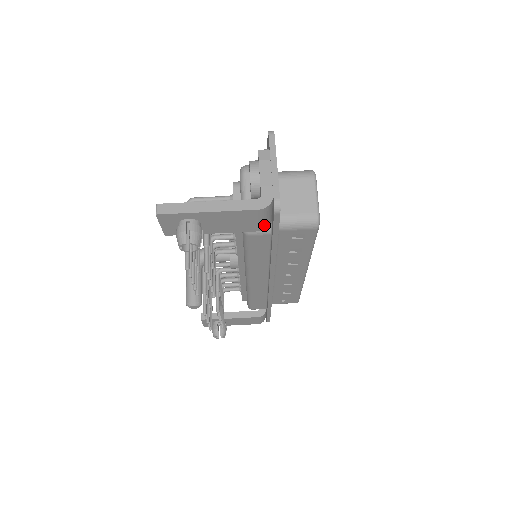
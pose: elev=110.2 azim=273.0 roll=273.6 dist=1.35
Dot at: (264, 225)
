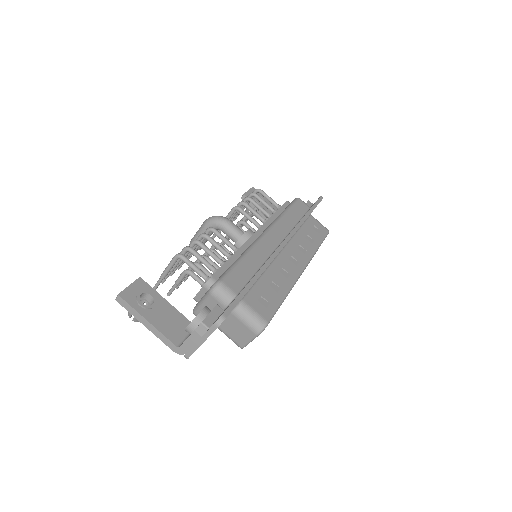
Dot at: occluded
